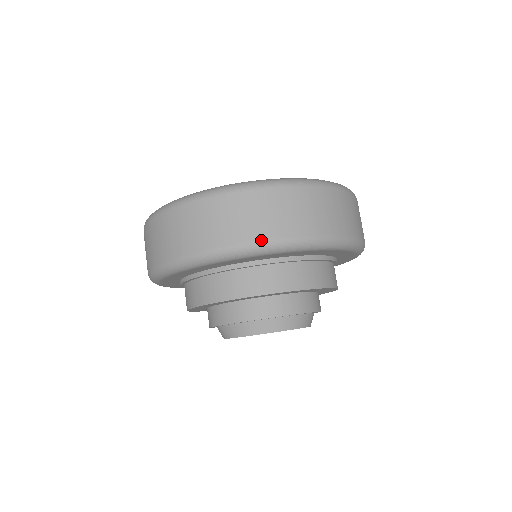
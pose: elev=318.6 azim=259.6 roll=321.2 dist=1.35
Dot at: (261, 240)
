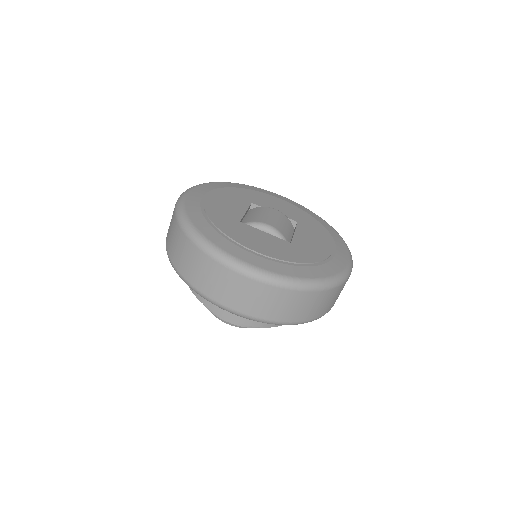
Dot at: (224, 305)
